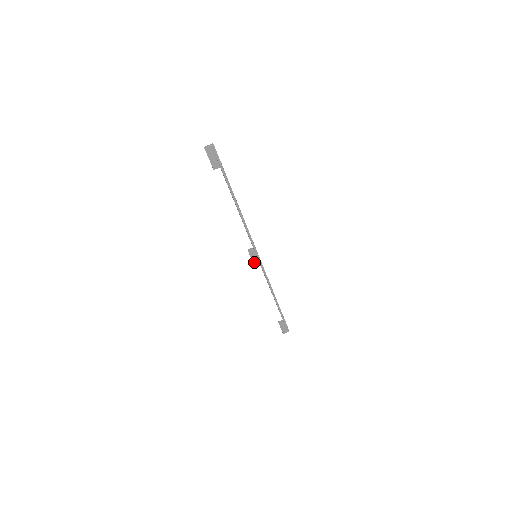
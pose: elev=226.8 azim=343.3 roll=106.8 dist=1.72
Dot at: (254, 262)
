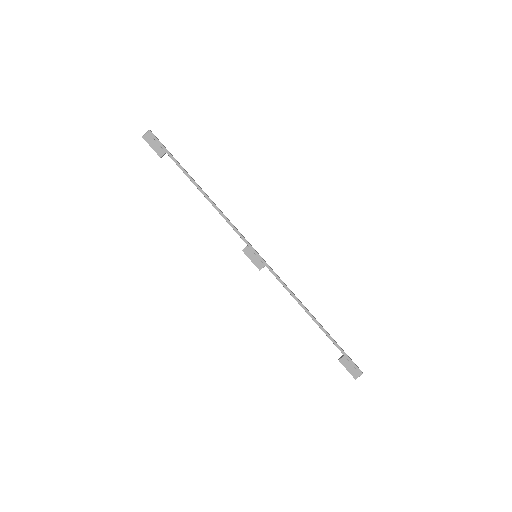
Dot at: (256, 265)
